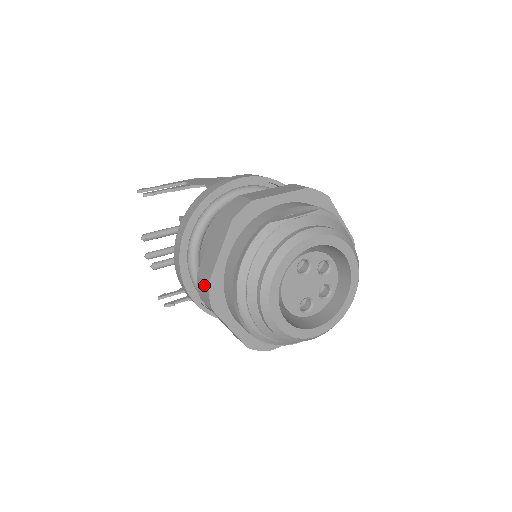
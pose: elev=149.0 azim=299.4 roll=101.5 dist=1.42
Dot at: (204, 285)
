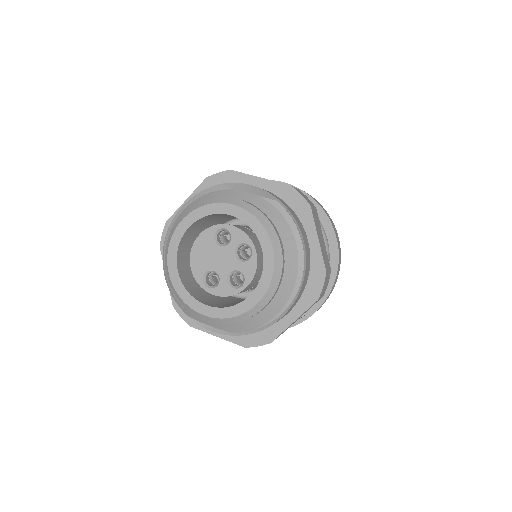
Dot at: occluded
